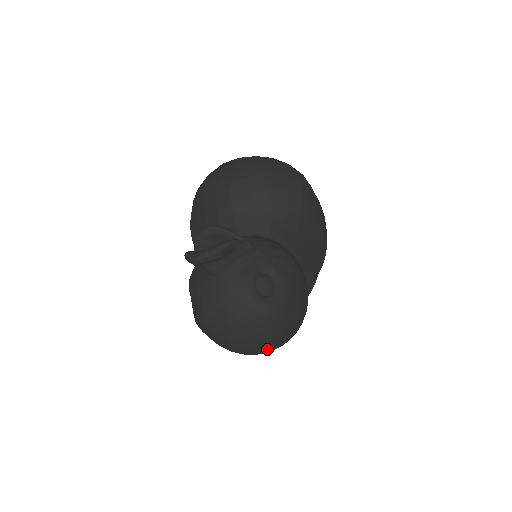
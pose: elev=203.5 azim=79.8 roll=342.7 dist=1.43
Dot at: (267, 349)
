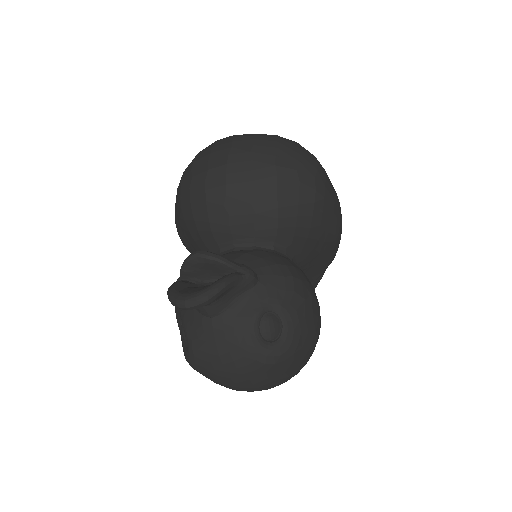
Dot at: occluded
